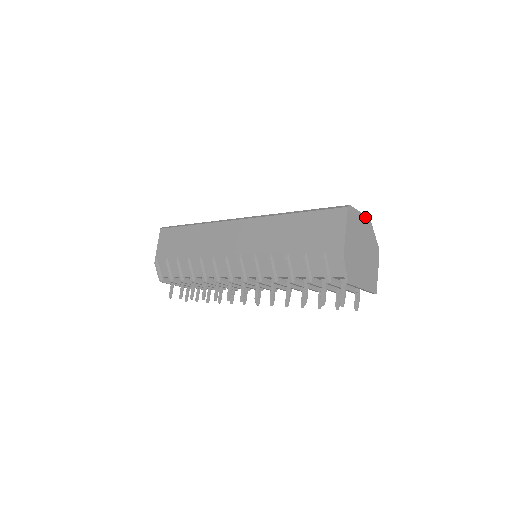
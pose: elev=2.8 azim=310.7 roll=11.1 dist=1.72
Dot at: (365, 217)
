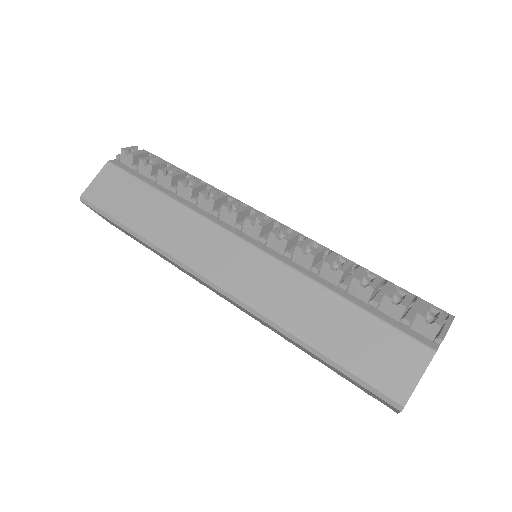
Dot at: (432, 358)
